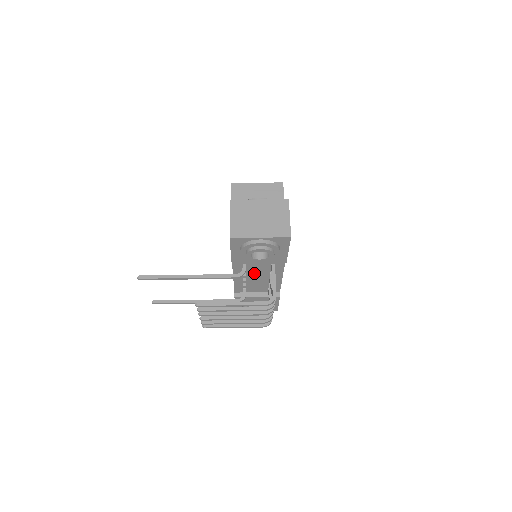
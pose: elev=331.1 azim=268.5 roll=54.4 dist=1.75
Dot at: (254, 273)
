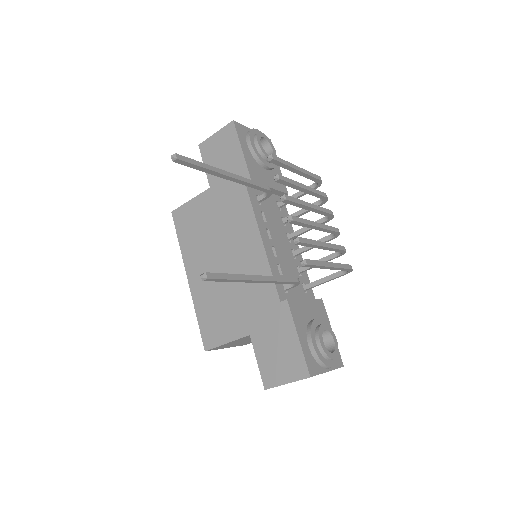
Dot at: (275, 233)
